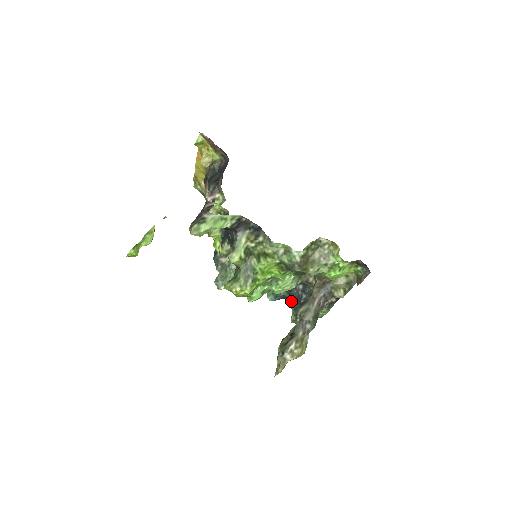
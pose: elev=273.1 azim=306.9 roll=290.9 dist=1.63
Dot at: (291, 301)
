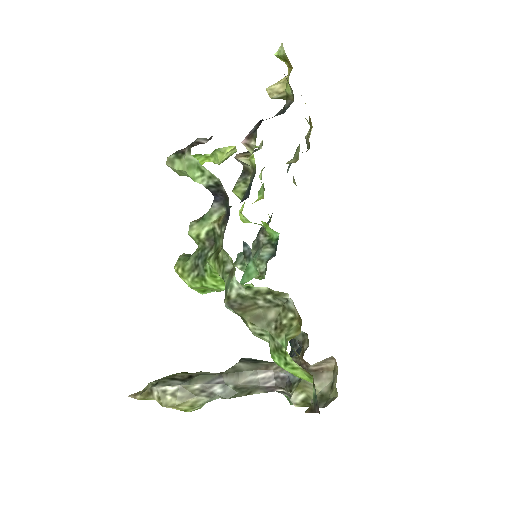
Dot at: occluded
